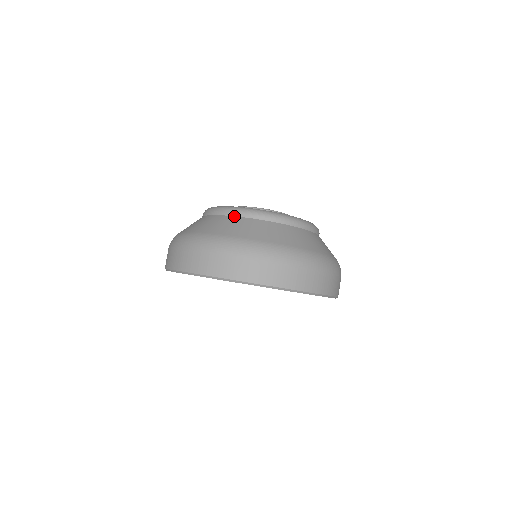
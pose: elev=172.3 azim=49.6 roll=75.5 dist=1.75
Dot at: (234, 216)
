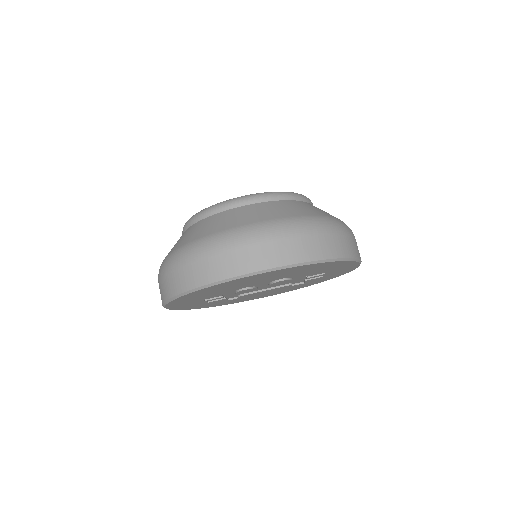
Dot at: (245, 205)
